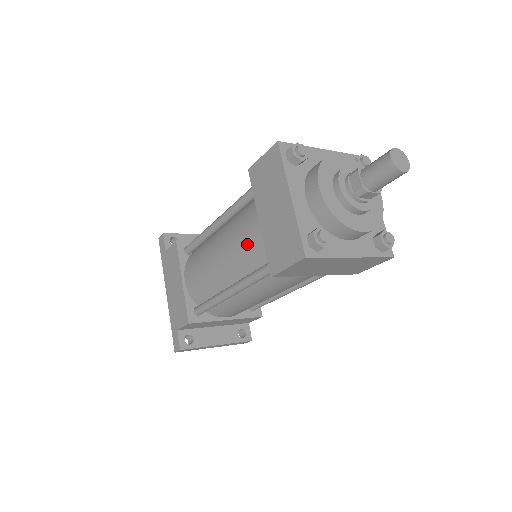
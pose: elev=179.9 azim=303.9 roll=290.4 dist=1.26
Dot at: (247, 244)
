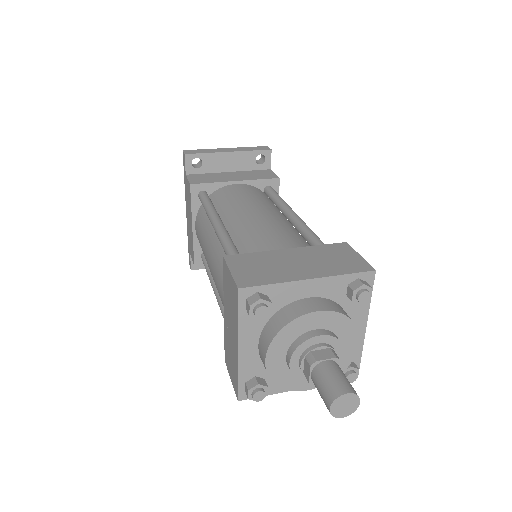
Dot at: (221, 300)
